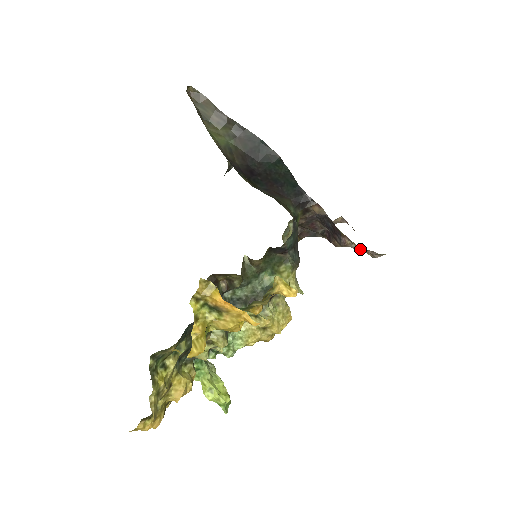
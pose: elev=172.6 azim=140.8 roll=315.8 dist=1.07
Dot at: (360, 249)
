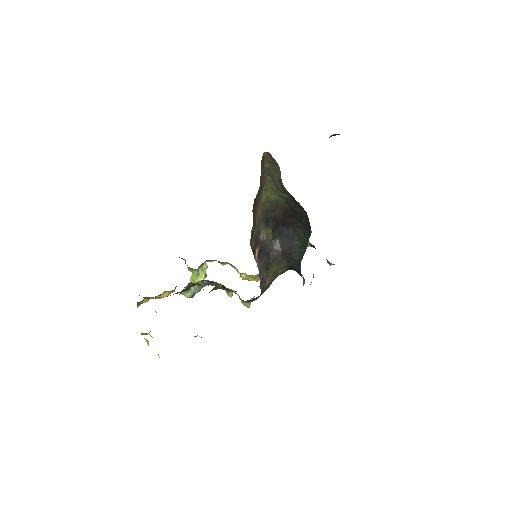
Dot at: occluded
